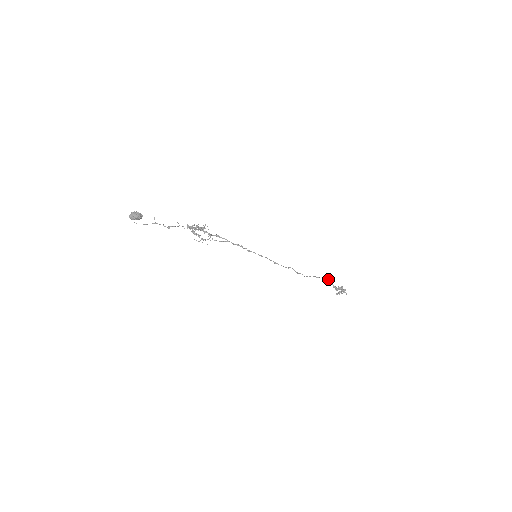
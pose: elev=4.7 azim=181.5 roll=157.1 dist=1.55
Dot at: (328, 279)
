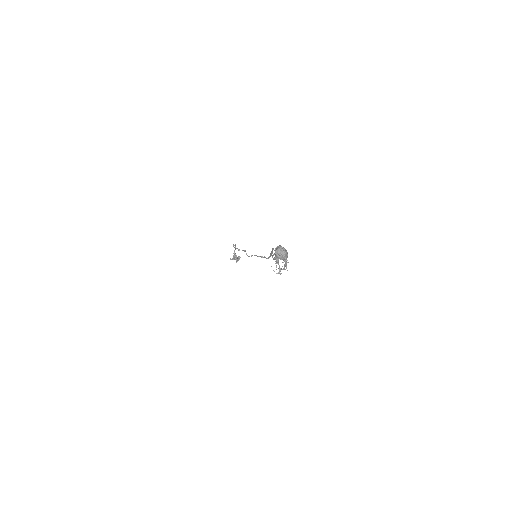
Dot at: occluded
